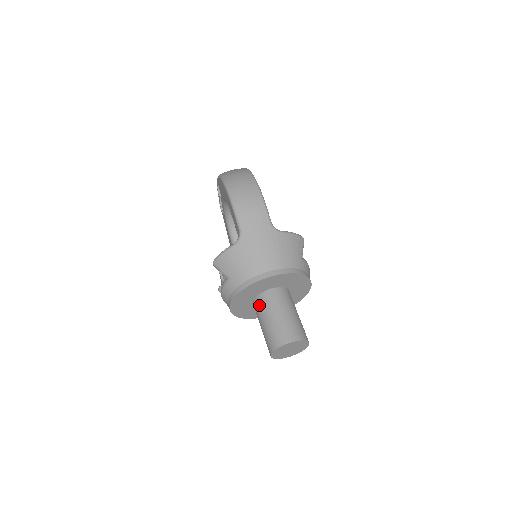
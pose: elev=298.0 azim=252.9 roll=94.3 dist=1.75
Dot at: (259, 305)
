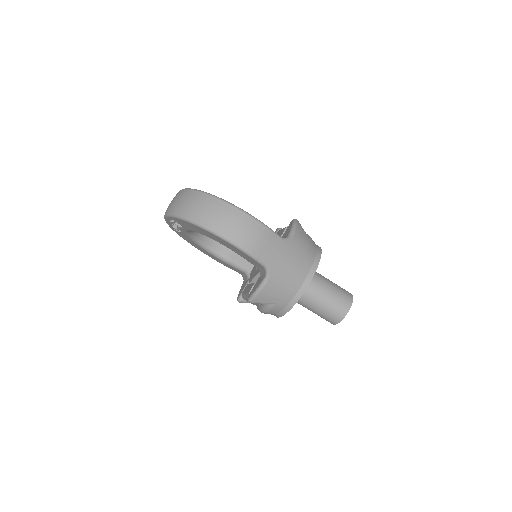
Dot at: (302, 299)
